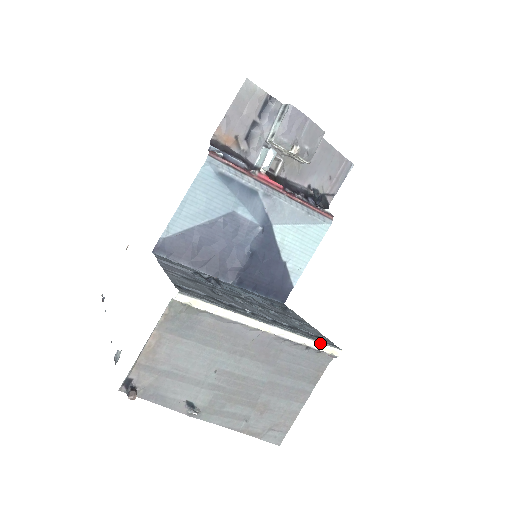
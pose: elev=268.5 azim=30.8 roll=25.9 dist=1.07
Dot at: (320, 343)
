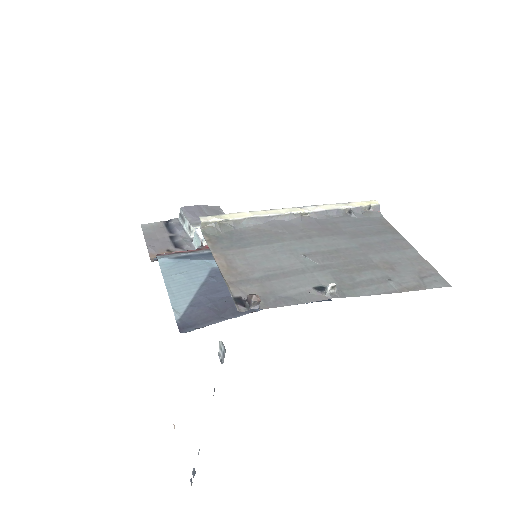
Dot at: (352, 203)
